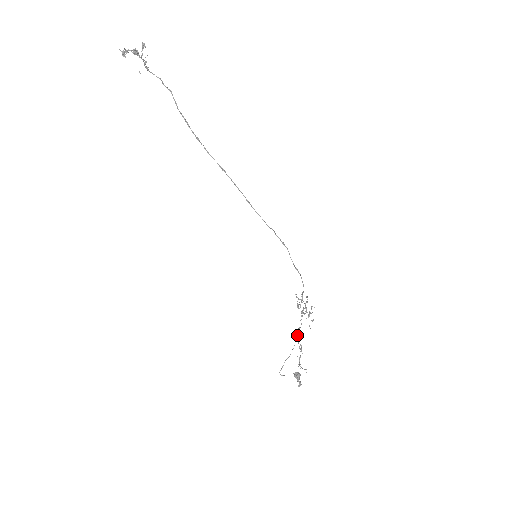
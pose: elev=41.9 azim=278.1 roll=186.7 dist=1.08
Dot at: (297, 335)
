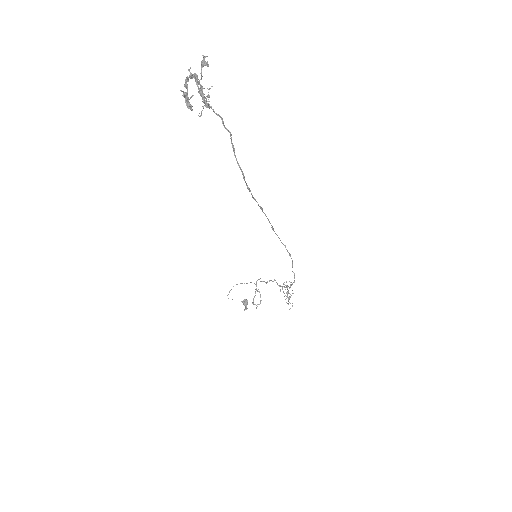
Dot at: (256, 281)
